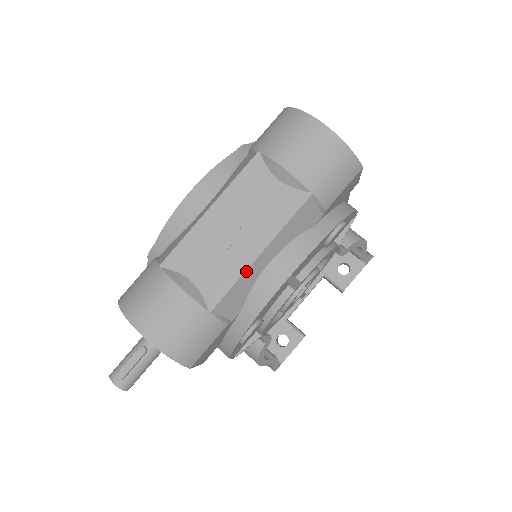
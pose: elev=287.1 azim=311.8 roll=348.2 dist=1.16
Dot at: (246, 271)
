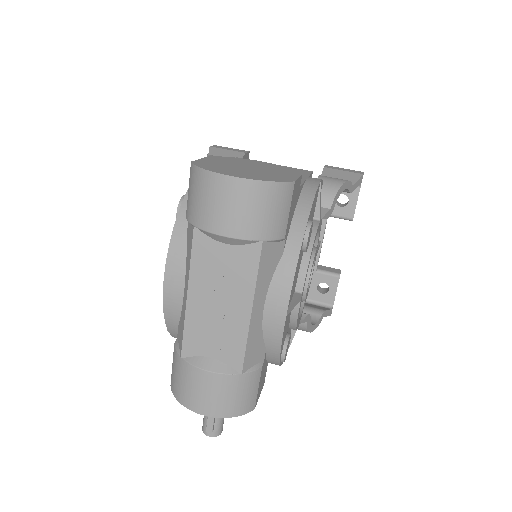
Dot at: (249, 331)
